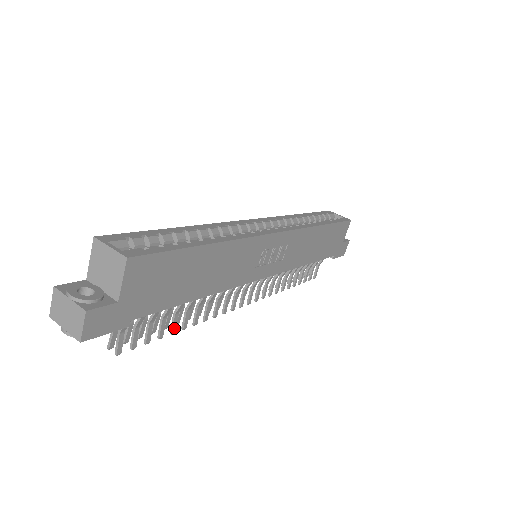
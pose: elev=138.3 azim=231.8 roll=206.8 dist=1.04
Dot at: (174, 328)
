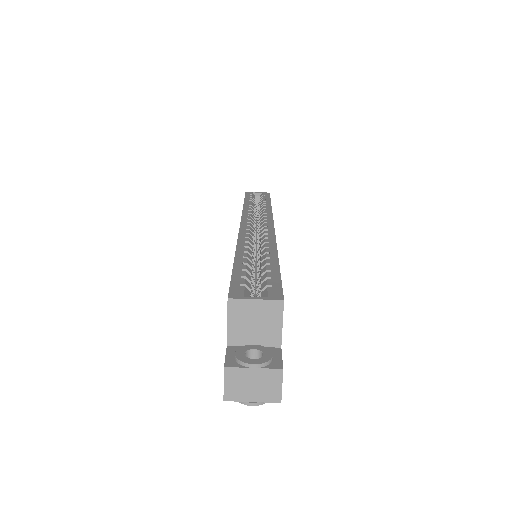
Dot at: occluded
